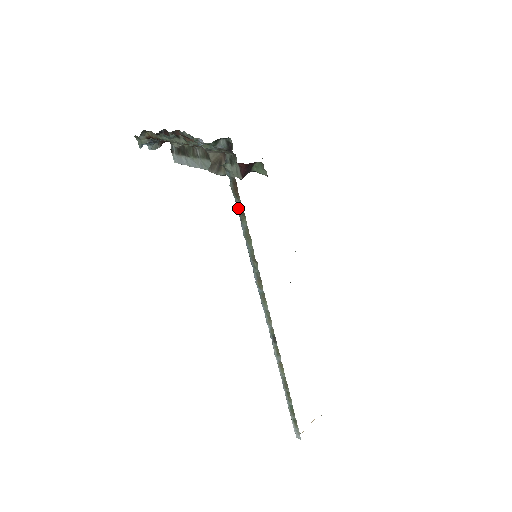
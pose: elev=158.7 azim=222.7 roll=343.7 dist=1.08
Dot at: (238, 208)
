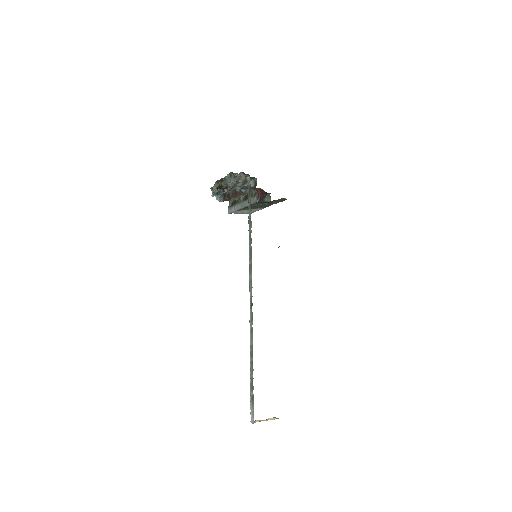
Dot at: (249, 204)
